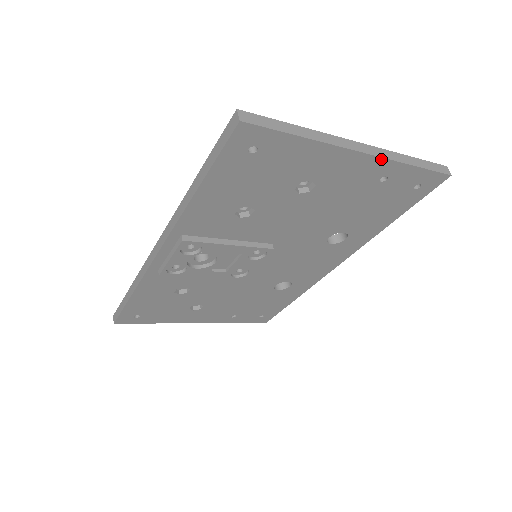
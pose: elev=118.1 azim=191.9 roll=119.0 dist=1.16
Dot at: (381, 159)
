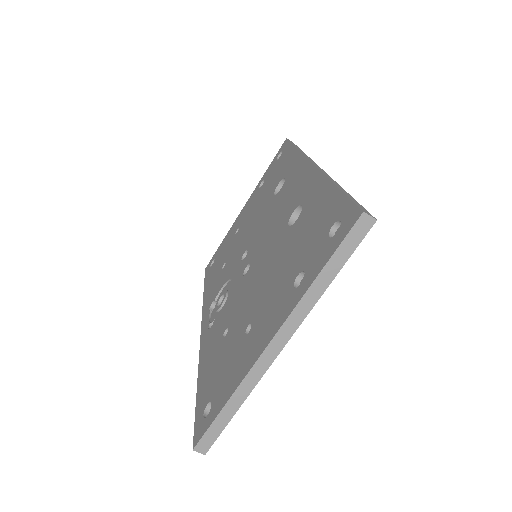
Dot at: (299, 324)
